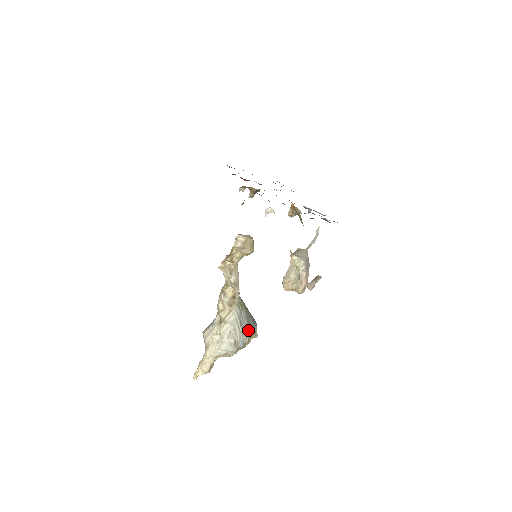
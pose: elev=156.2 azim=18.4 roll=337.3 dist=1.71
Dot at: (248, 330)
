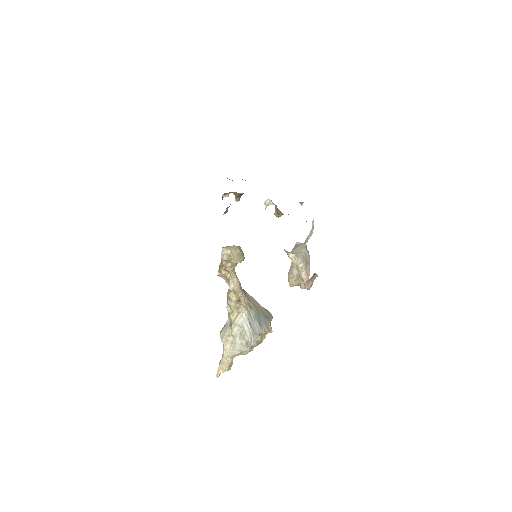
Dot at: (259, 329)
